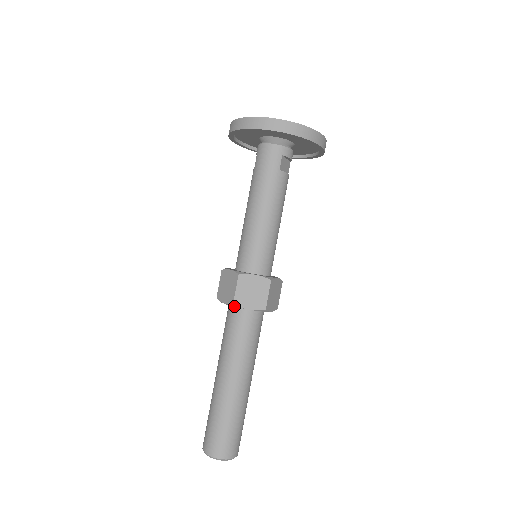
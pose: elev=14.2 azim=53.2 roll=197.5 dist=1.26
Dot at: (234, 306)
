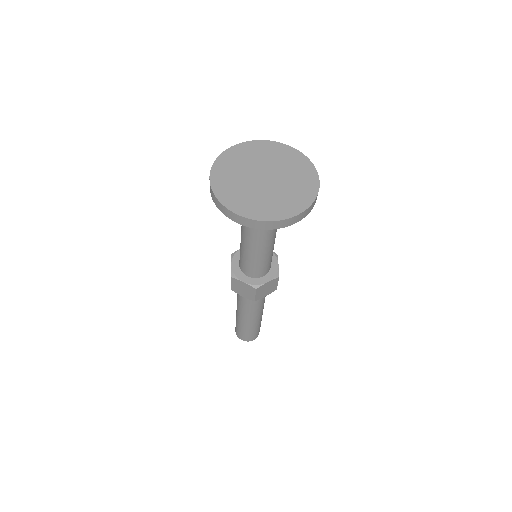
Dot at: (233, 289)
